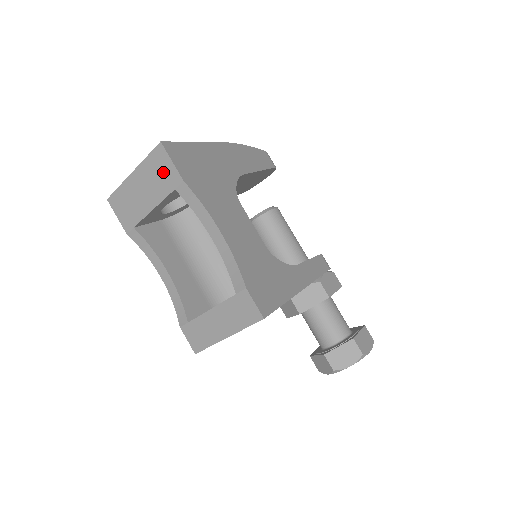
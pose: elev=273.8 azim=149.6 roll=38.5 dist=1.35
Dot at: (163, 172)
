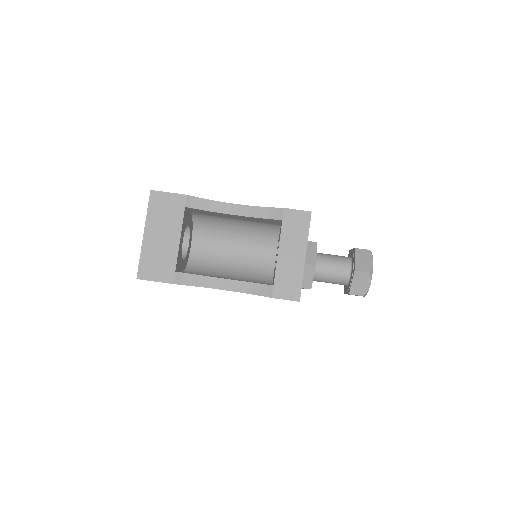
Dot at: (168, 206)
